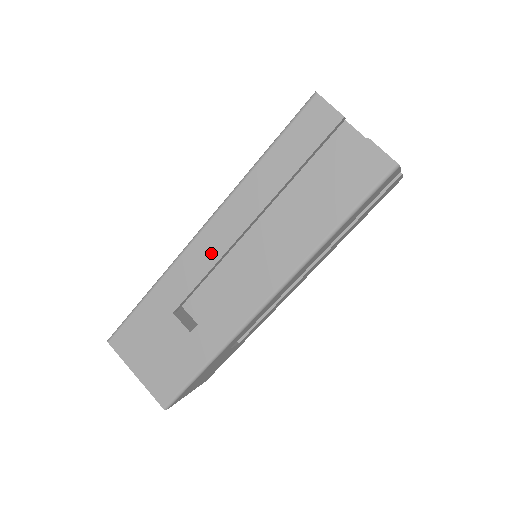
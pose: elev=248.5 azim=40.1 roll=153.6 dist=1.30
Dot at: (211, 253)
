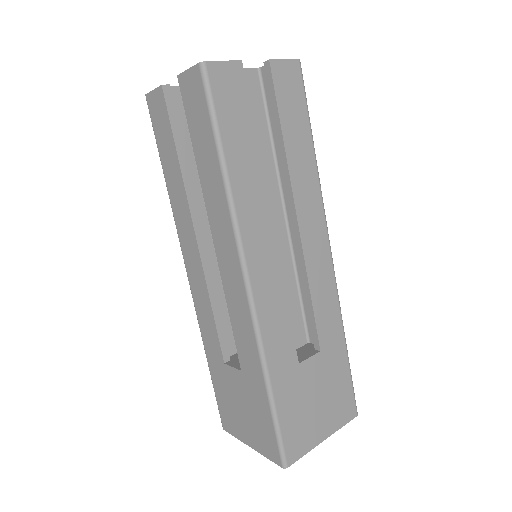
Dot at: (201, 286)
